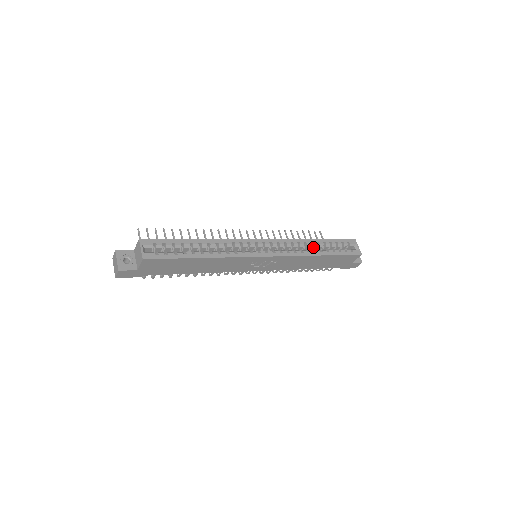
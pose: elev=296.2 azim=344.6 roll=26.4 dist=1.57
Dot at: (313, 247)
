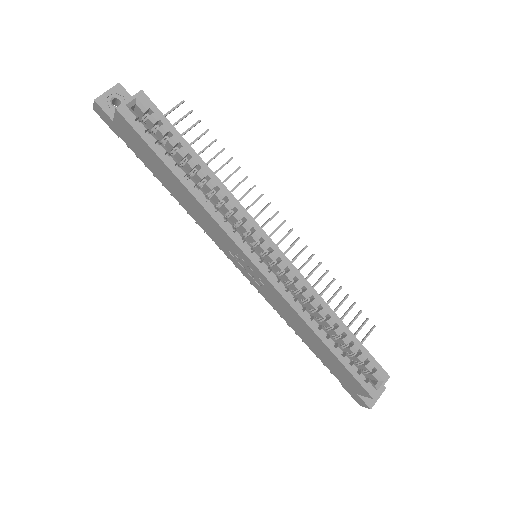
Dot at: (326, 322)
